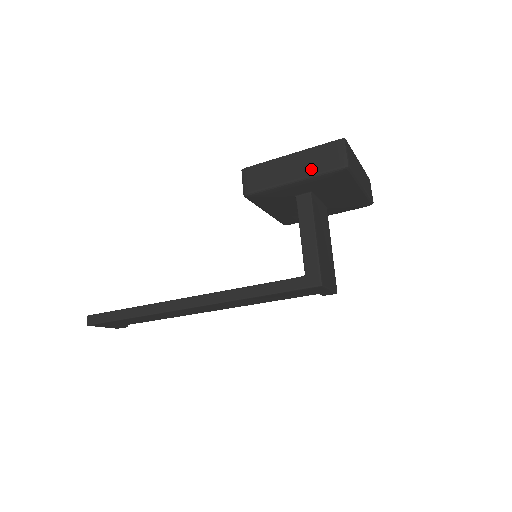
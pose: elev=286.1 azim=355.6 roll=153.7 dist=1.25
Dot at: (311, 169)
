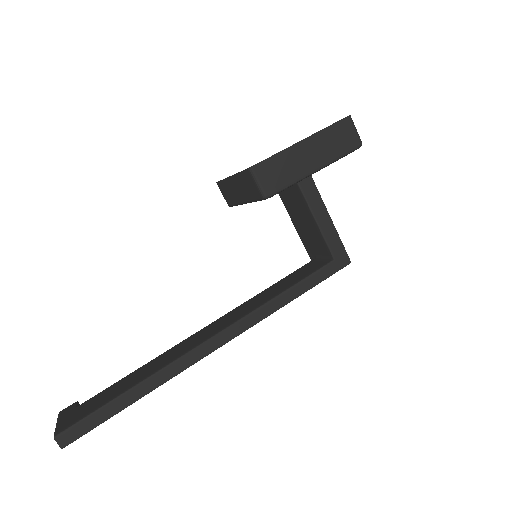
Dot at: (331, 153)
